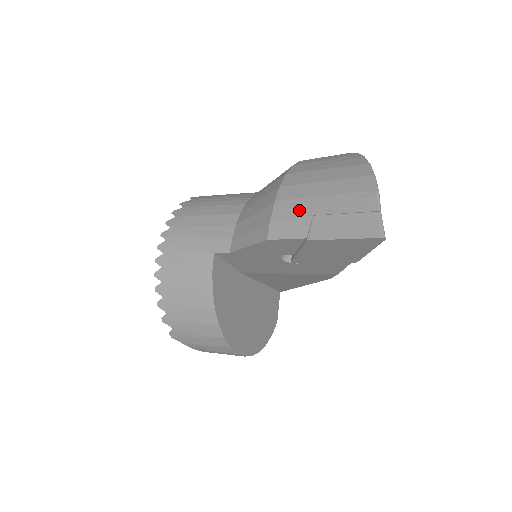
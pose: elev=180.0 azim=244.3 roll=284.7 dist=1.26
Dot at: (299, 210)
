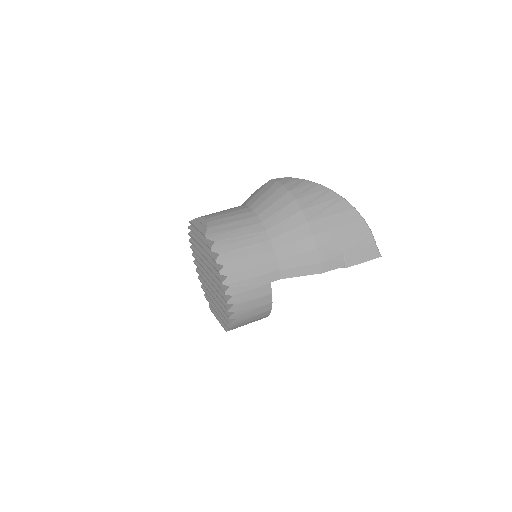
Dot at: (335, 251)
